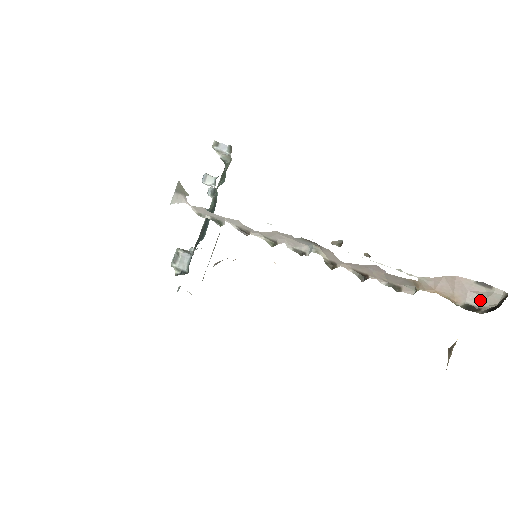
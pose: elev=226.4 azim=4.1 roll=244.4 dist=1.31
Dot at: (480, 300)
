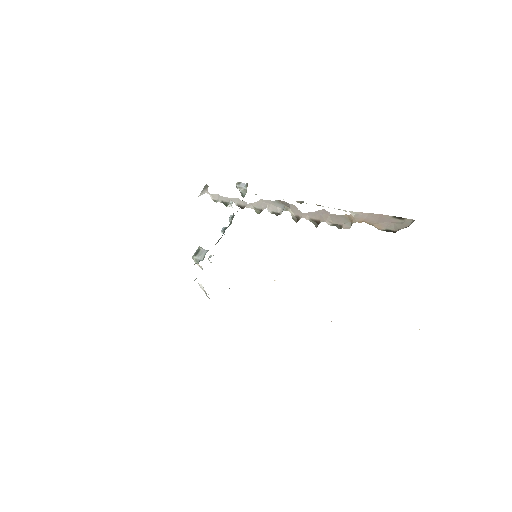
Dot at: (396, 226)
